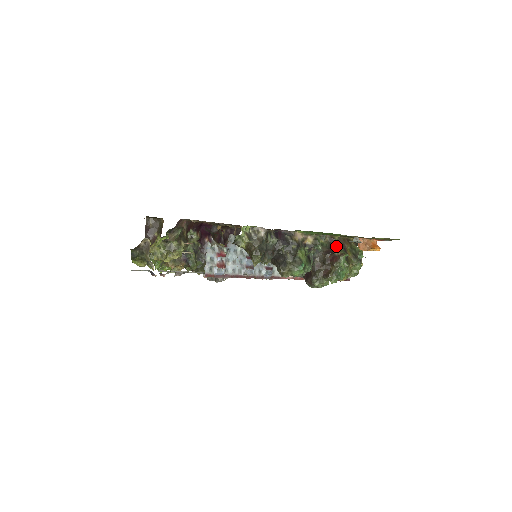
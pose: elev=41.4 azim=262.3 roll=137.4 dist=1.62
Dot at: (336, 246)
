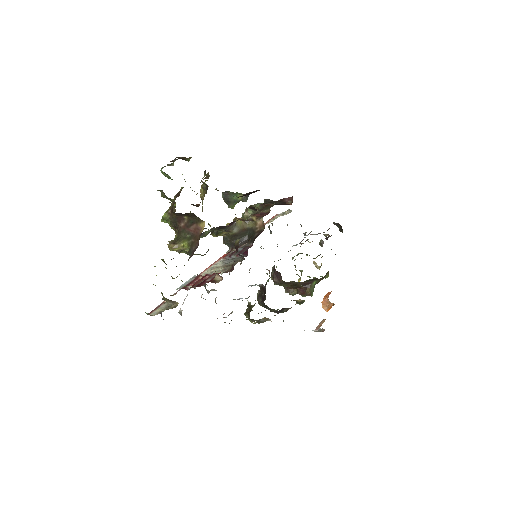
Dot at: (314, 282)
